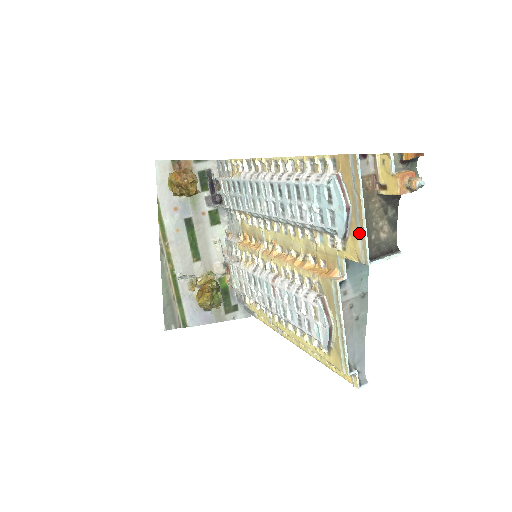
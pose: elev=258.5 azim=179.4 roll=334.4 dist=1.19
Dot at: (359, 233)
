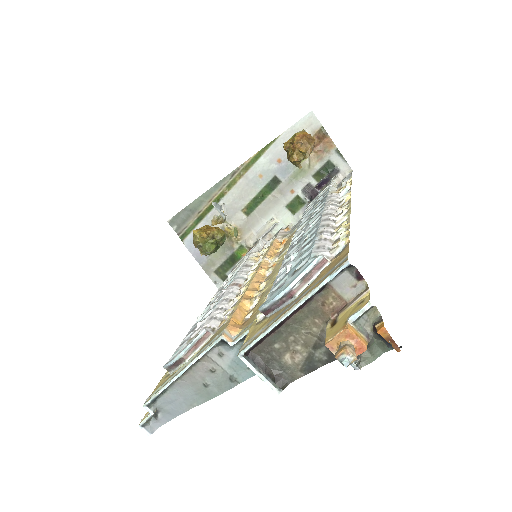
Dot at: (269, 324)
